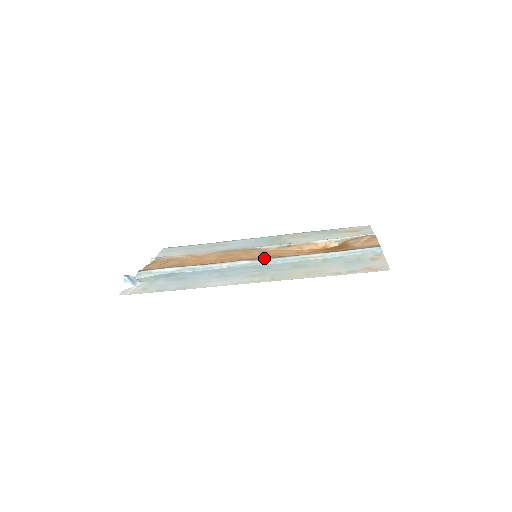
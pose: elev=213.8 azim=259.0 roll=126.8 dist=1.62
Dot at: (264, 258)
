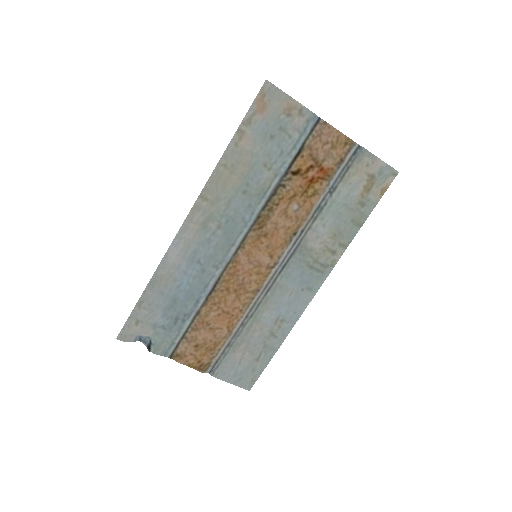
Dot at: (246, 237)
